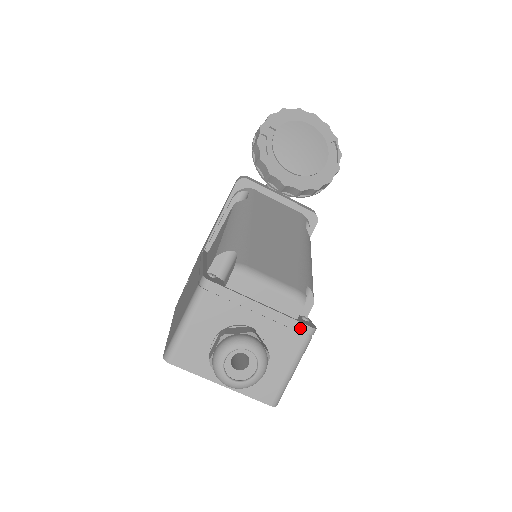
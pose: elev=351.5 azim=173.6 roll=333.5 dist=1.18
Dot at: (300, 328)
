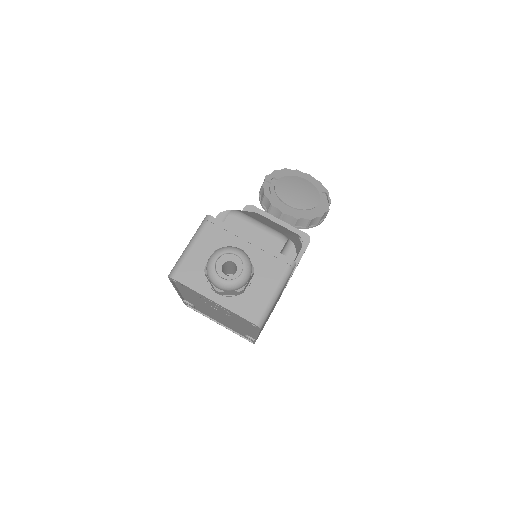
Dot at: (282, 259)
